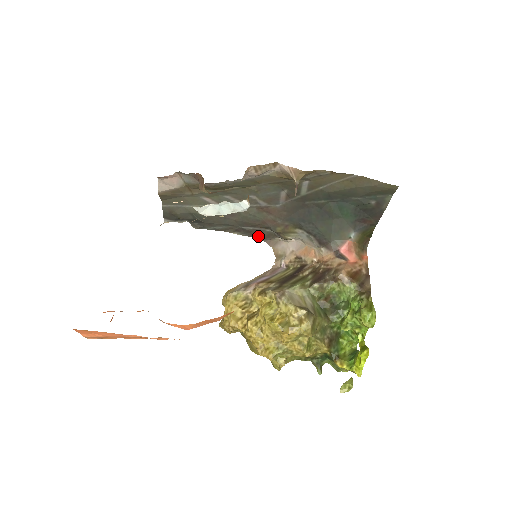
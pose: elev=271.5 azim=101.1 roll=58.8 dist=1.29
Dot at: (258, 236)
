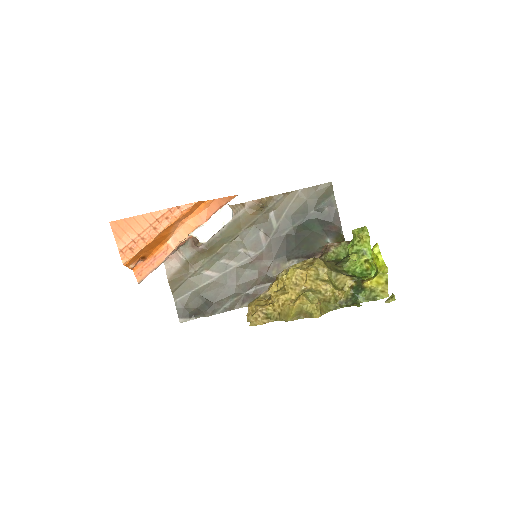
Dot at: occluded
